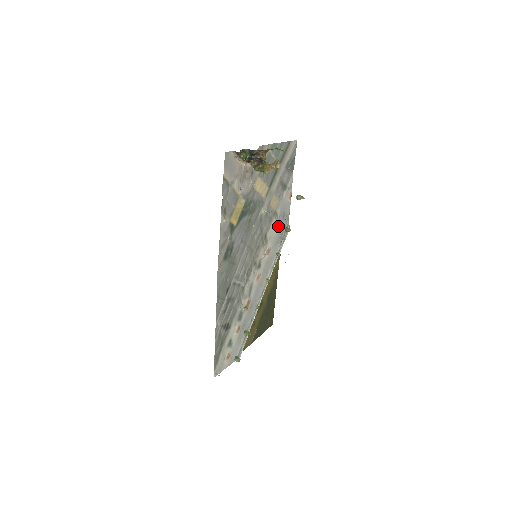
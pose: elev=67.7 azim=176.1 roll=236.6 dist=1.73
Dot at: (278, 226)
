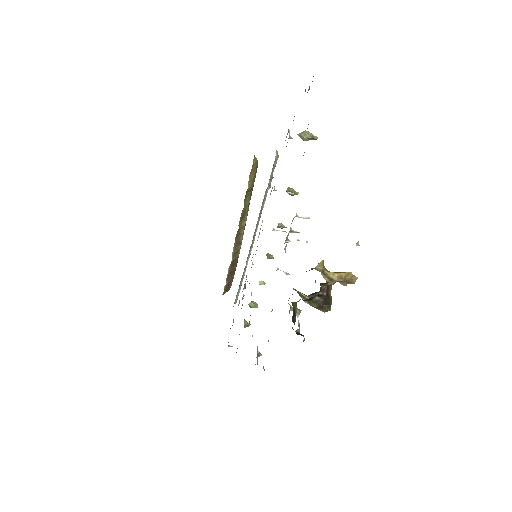
Dot at: occluded
